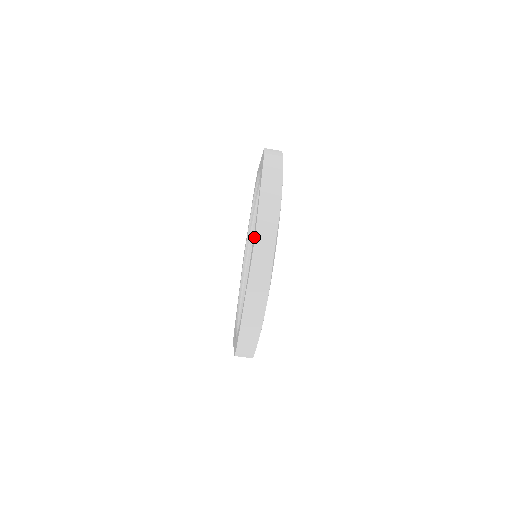
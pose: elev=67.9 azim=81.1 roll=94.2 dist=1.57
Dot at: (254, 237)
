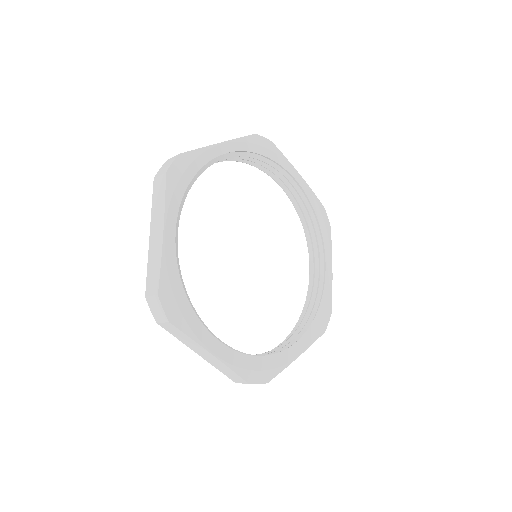
Dot at: occluded
